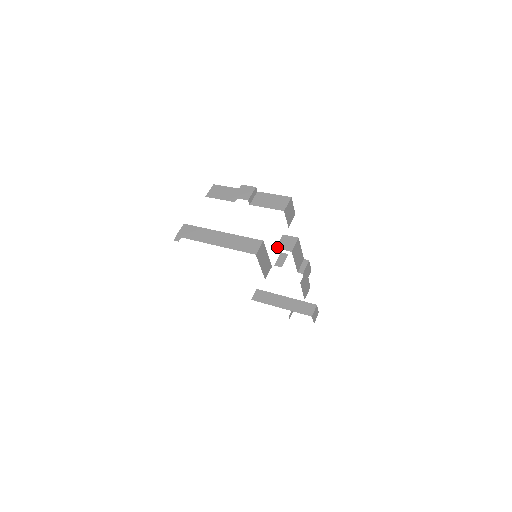
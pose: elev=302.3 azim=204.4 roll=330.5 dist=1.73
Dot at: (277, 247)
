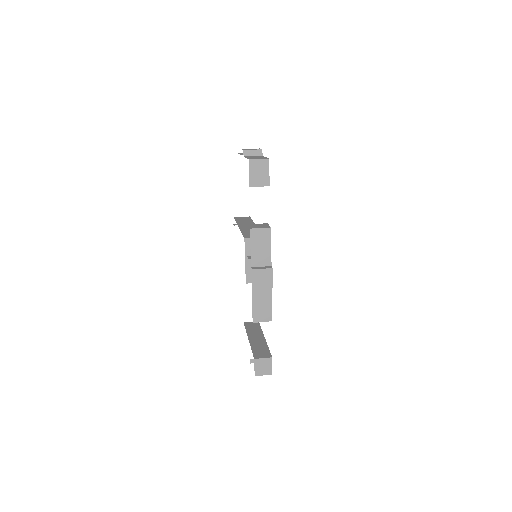
Dot at: (249, 224)
